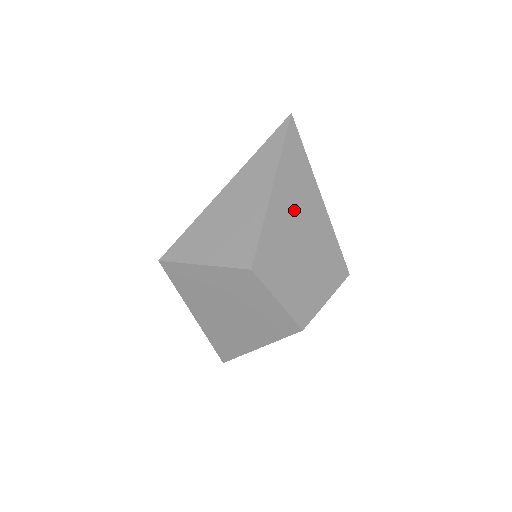
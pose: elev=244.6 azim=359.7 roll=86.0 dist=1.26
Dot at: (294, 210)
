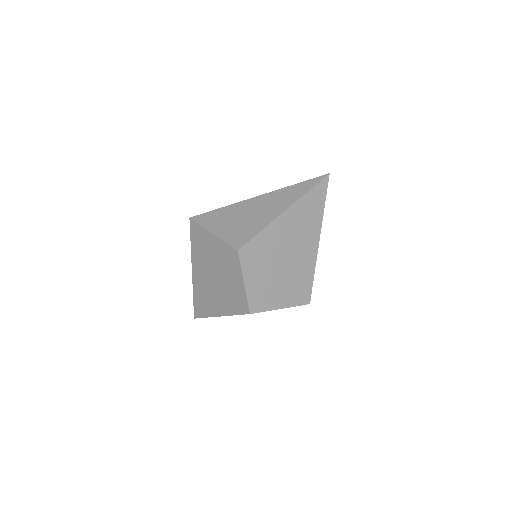
Dot at: (293, 234)
